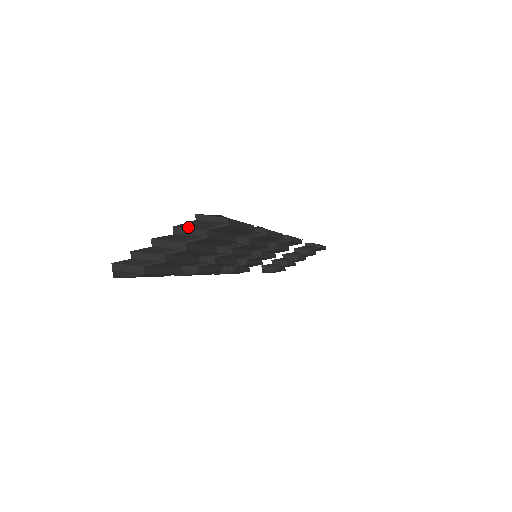
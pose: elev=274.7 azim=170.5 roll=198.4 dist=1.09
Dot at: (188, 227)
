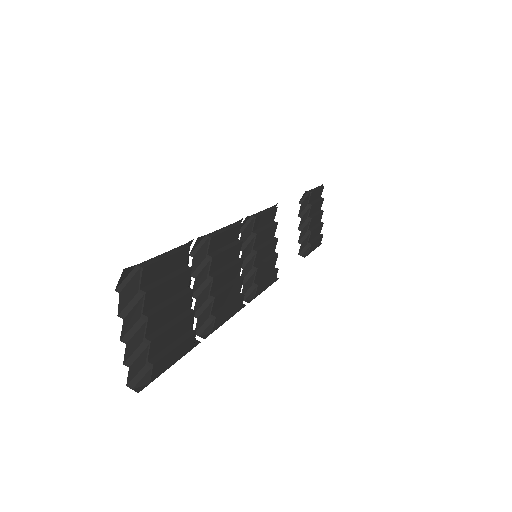
Dot at: (126, 303)
